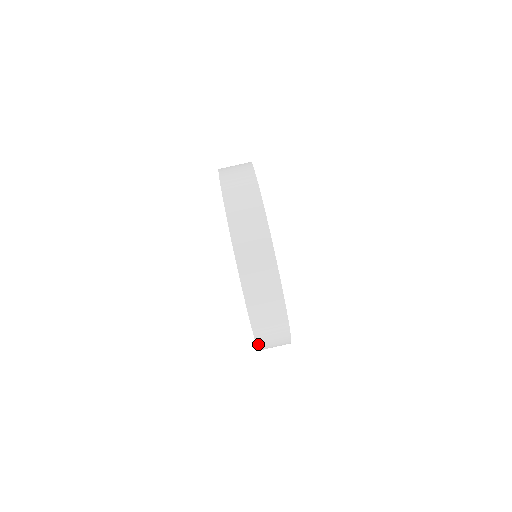
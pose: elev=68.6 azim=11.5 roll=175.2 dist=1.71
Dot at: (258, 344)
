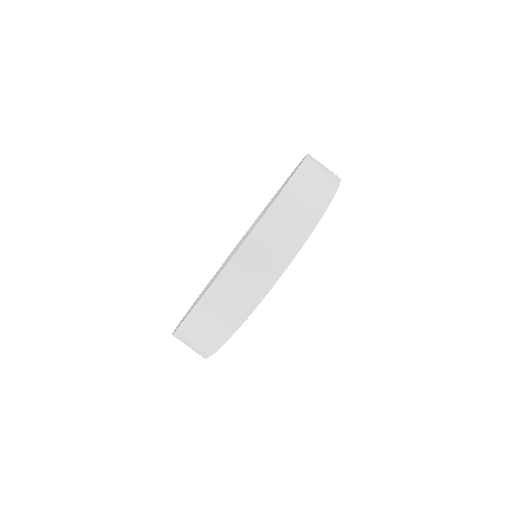
Dot at: (215, 284)
